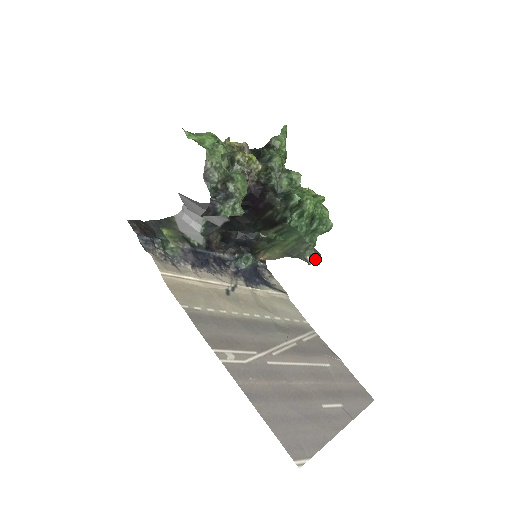
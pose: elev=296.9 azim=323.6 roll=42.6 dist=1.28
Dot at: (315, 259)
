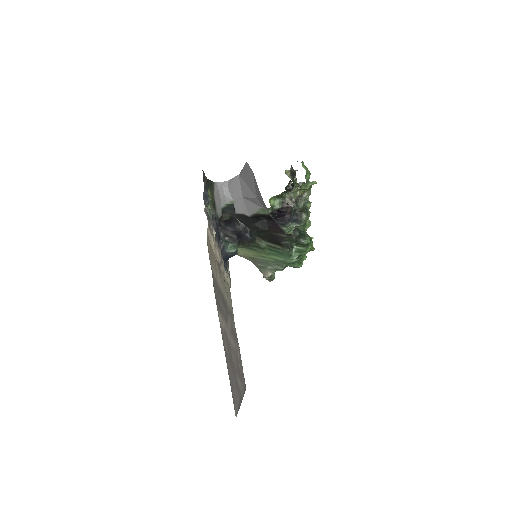
Dot at: (271, 277)
